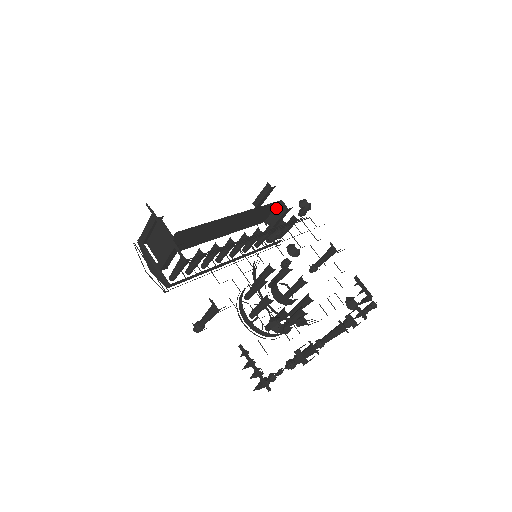
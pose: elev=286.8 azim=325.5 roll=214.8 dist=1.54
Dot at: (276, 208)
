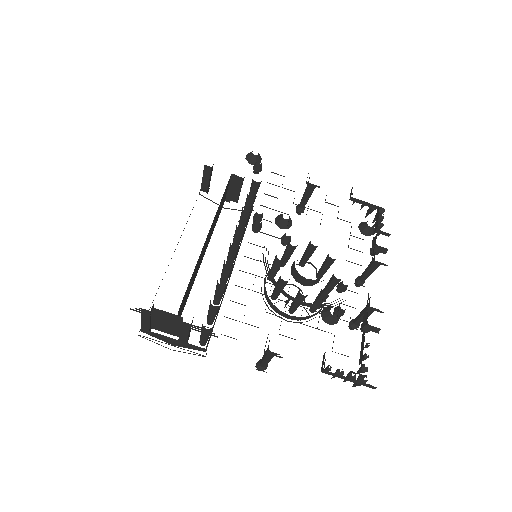
Dot at: (230, 183)
